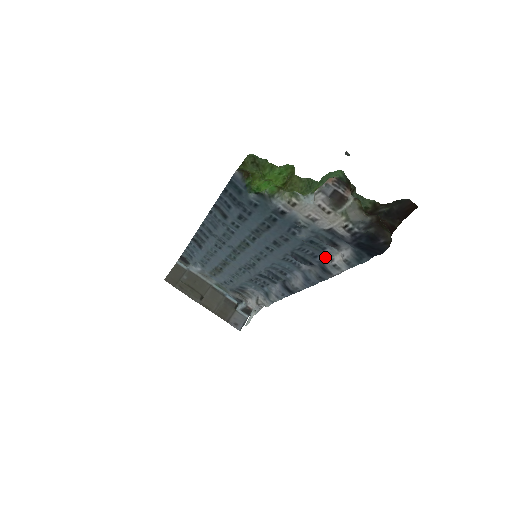
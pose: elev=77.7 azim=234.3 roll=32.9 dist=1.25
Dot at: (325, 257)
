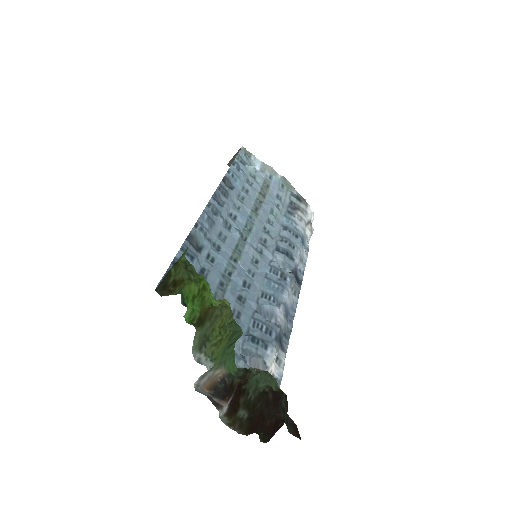
Dot at: (275, 343)
